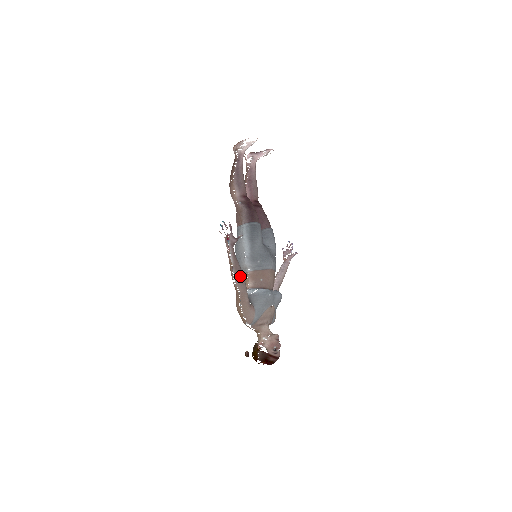
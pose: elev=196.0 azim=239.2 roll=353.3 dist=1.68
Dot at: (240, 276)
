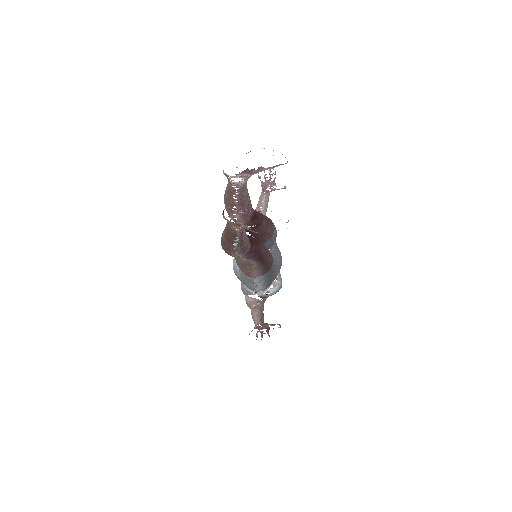
Dot at: occluded
